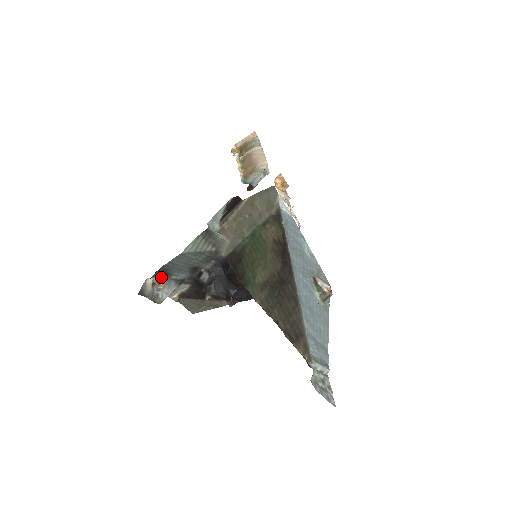
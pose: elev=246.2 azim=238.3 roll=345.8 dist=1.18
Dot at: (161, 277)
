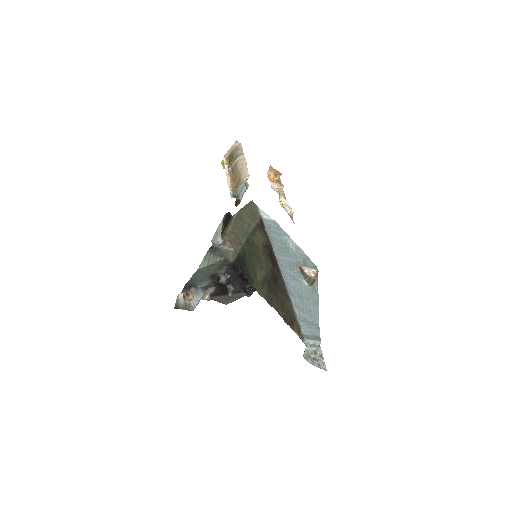
Dot at: (189, 290)
